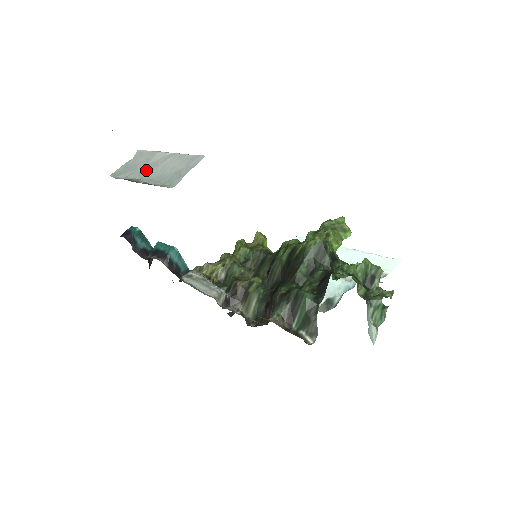
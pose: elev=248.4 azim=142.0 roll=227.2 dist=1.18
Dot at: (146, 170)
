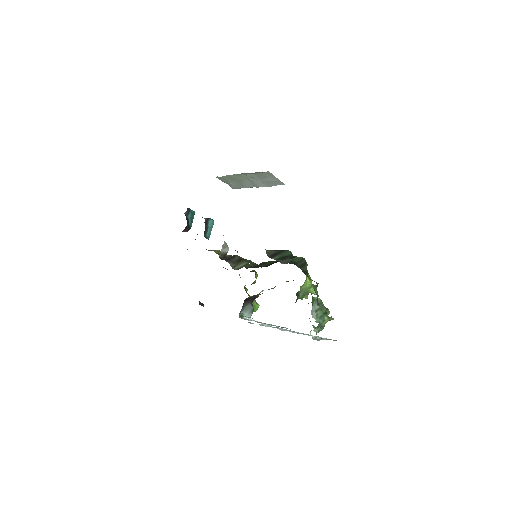
Dot at: occluded
